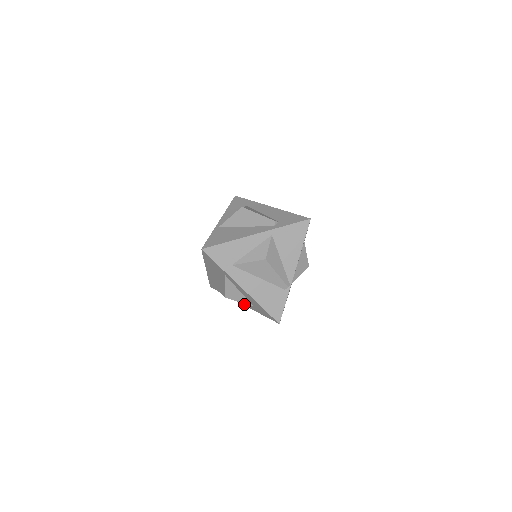
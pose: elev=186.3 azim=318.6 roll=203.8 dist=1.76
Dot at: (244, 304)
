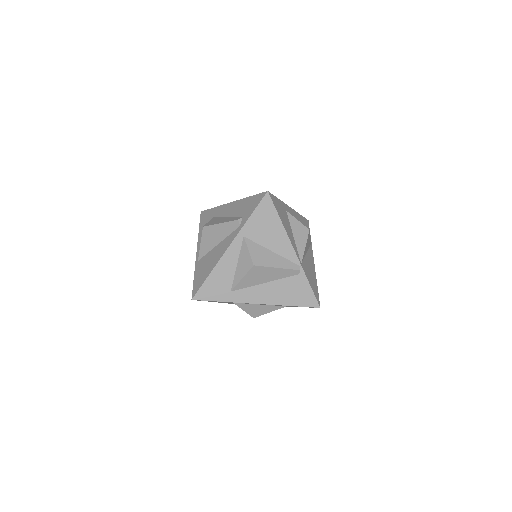
Dot at: occluded
